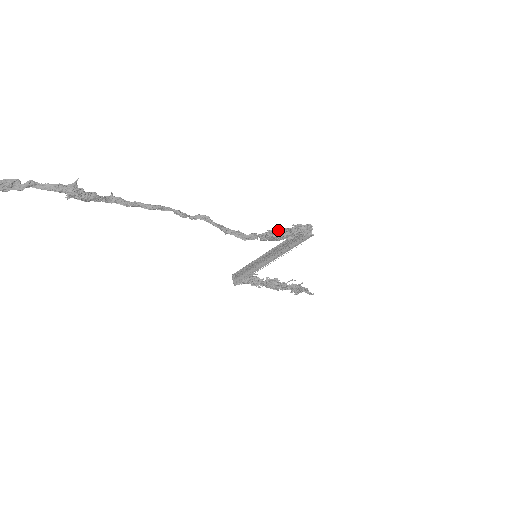
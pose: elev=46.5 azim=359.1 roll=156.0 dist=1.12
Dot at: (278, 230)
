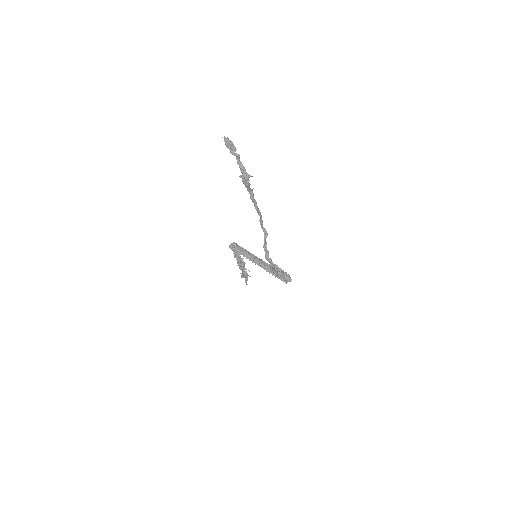
Dot at: (280, 270)
